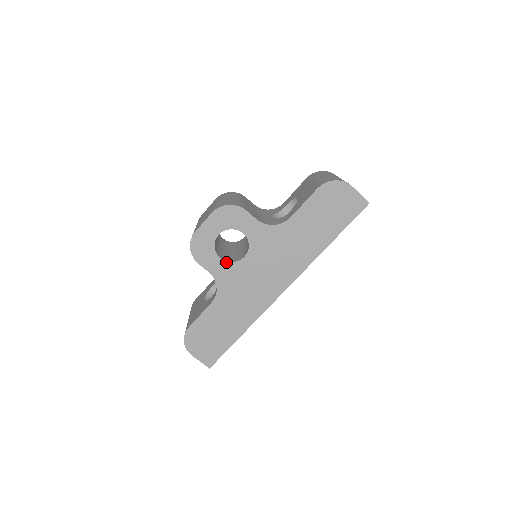
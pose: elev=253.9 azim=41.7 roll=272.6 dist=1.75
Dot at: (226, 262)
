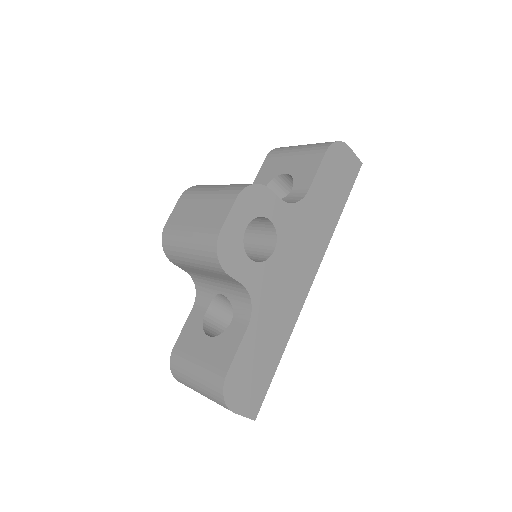
Dot at: (257, 264)
